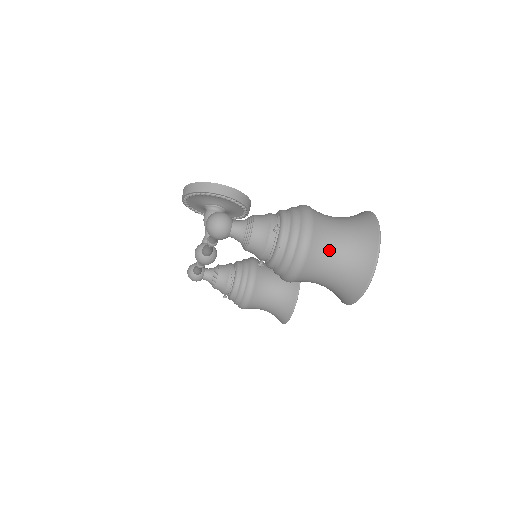
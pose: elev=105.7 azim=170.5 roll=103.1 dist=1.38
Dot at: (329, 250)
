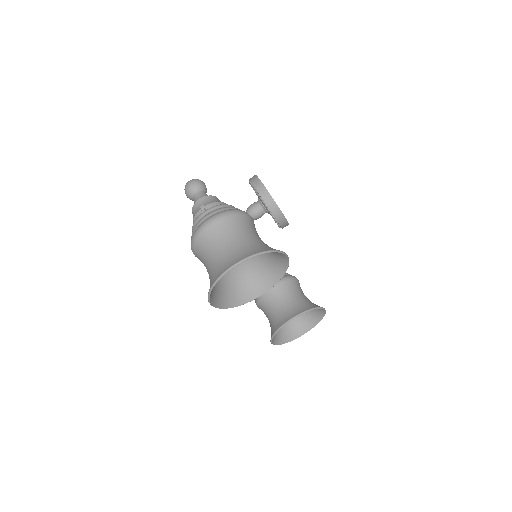
Dot at: (213, 246)
